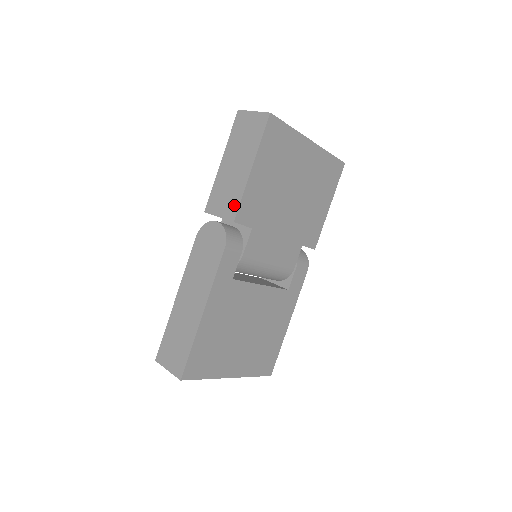
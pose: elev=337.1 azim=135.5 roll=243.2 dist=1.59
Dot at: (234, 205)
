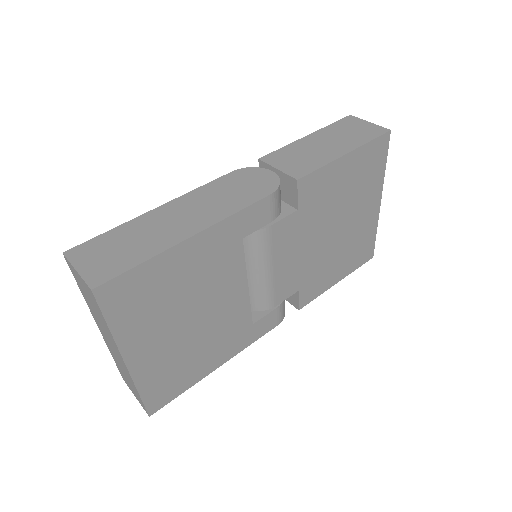
Dot at: (306, 168)
